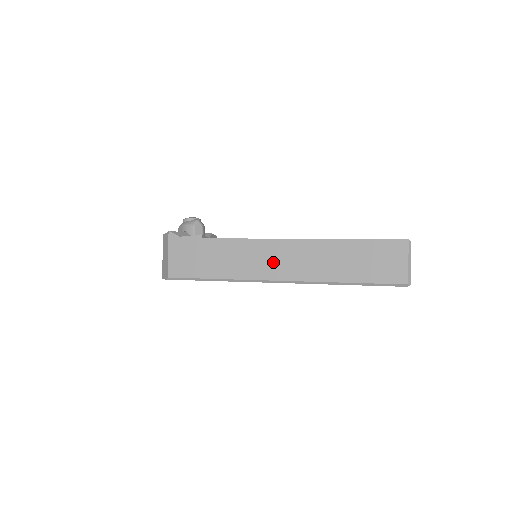
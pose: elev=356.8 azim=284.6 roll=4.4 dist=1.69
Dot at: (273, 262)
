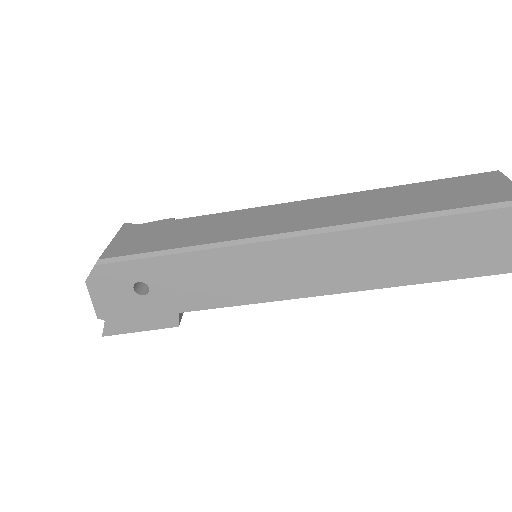
Dot at: (287, 218)
